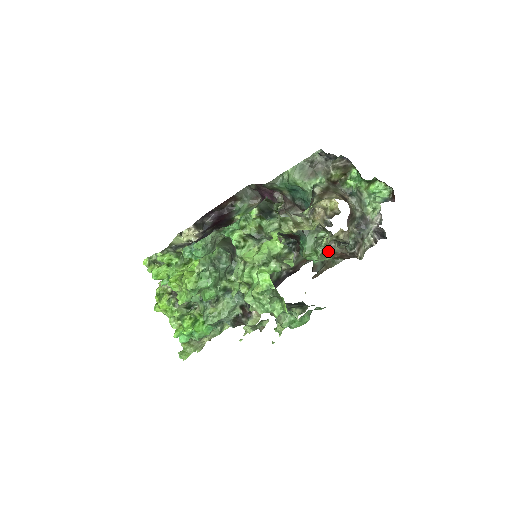
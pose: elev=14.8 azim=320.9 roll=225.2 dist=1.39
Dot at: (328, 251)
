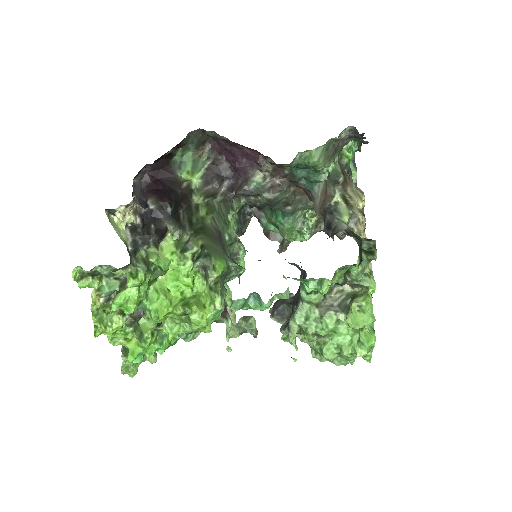
Dot at: (315, 233)
